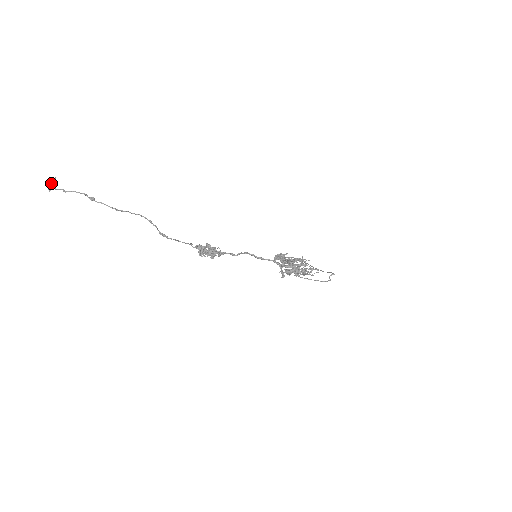
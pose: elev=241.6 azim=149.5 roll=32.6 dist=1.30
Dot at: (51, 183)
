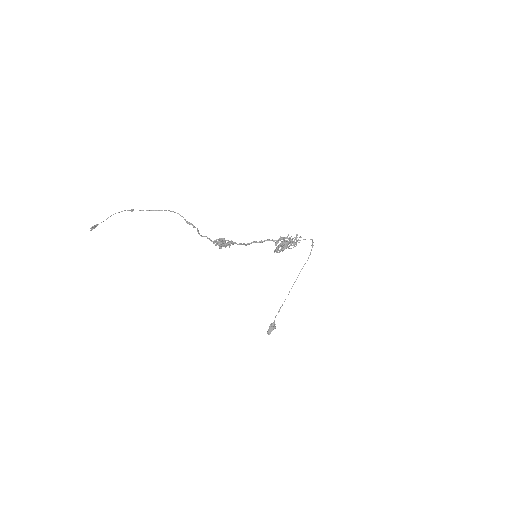
Dot at: (92, 228)
